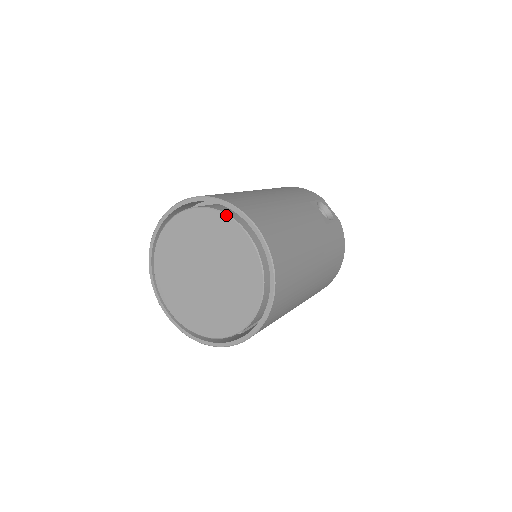
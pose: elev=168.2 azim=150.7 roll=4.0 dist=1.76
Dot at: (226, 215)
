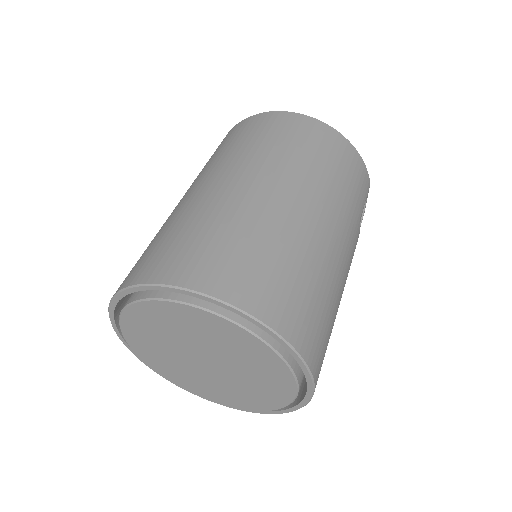
Dot at: (289, 368)
